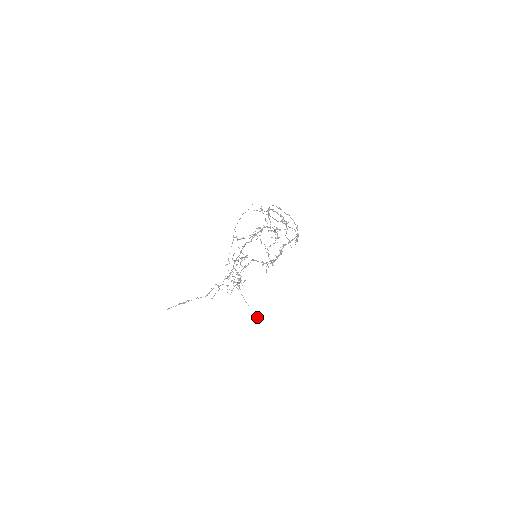
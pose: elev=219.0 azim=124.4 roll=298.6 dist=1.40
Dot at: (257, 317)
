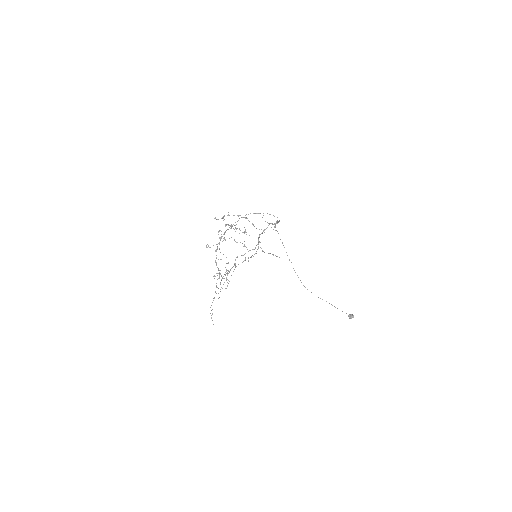
Dot at: (351, 316)
